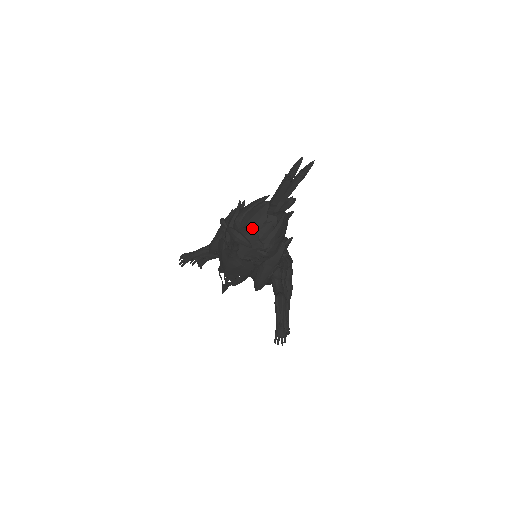
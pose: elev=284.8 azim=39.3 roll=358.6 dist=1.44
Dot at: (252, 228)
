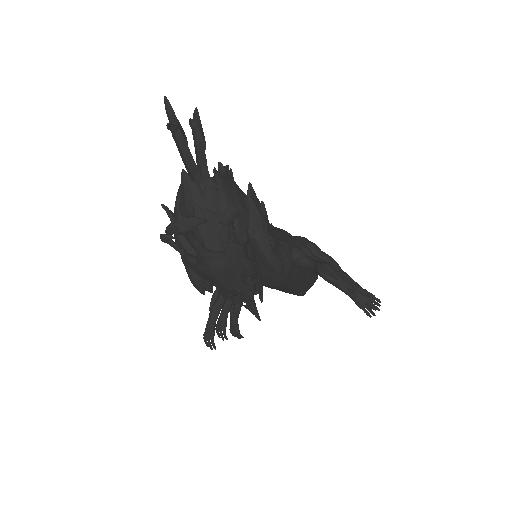
Dot at: (193, 209)
